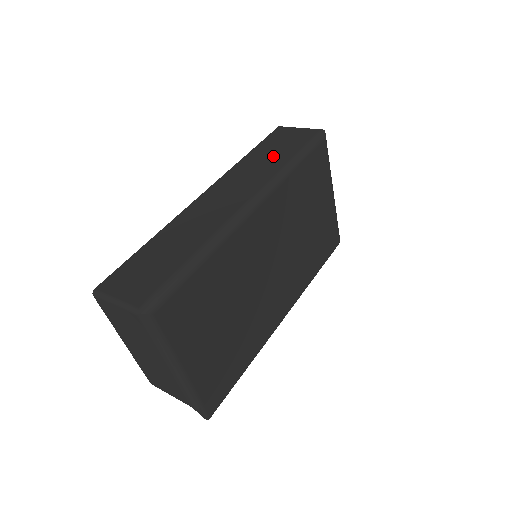
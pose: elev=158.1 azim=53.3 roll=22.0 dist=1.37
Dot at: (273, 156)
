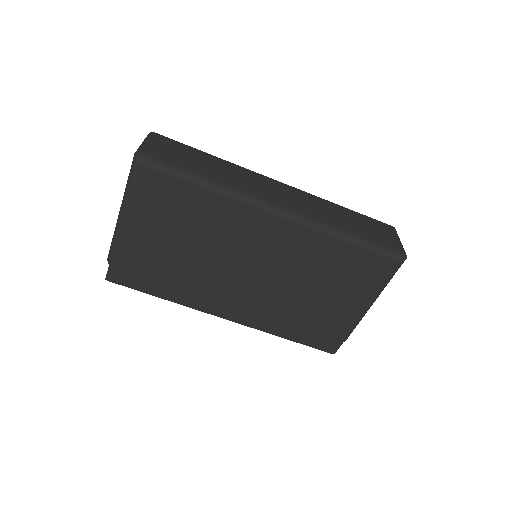
Dot at: (349, 222)
